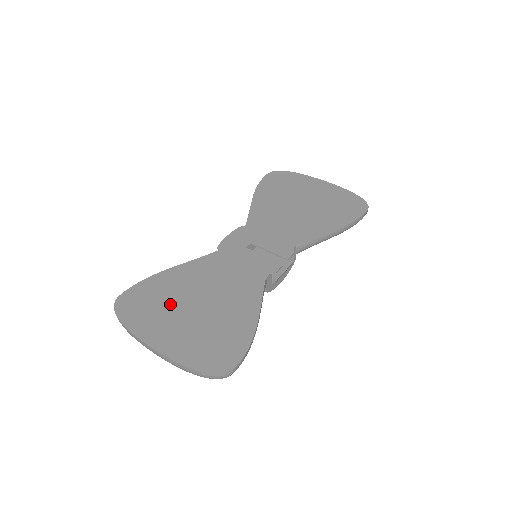
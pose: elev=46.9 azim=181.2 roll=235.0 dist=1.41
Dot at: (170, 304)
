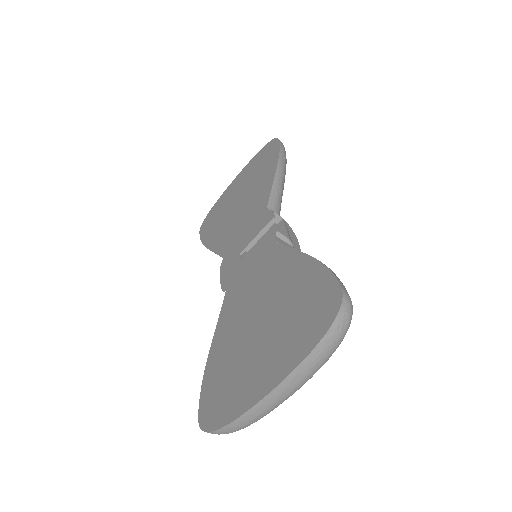
Dot at: (239, 358)
